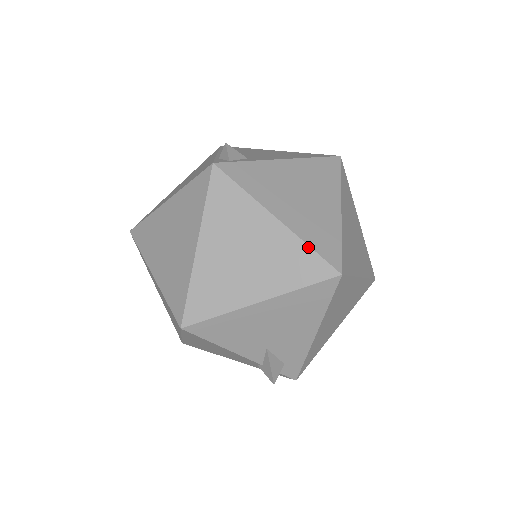
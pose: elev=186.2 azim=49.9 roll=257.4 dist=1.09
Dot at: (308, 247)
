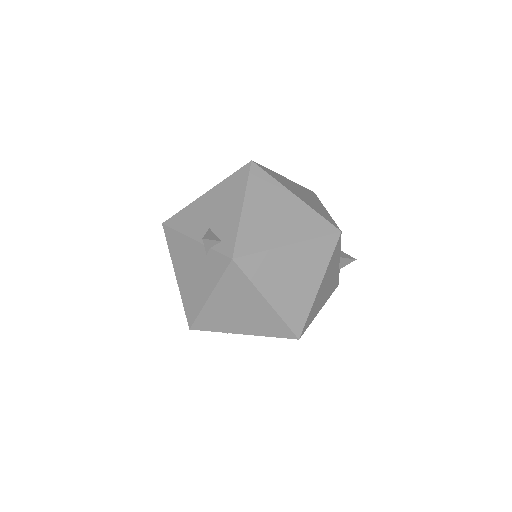
Dot at: occluded
